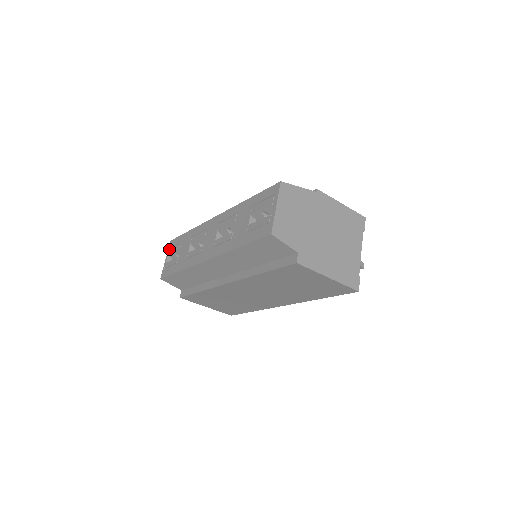
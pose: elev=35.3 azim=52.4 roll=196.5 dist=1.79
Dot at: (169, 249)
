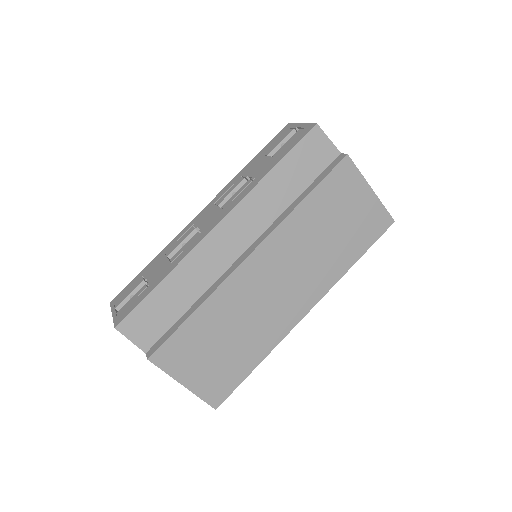
Dot at: (114, 304)
